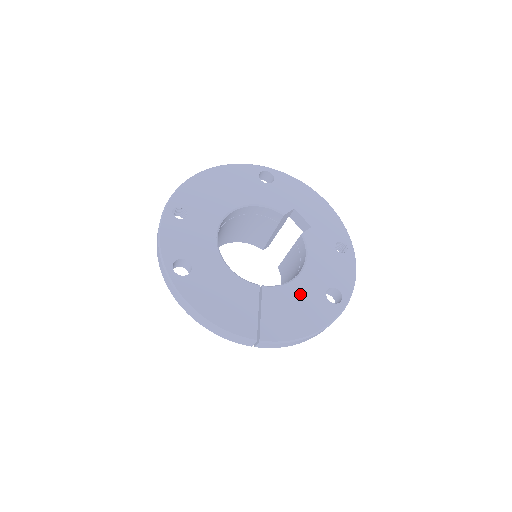
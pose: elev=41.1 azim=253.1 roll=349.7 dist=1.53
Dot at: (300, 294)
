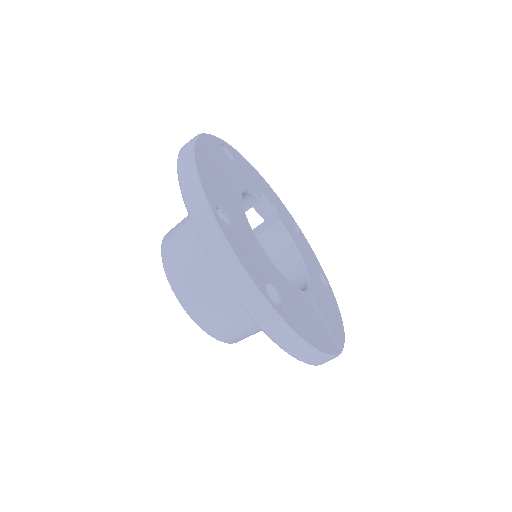
Dot at: (319, 288)
